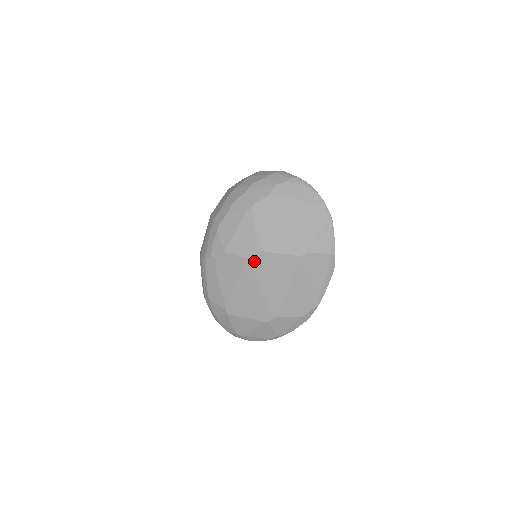
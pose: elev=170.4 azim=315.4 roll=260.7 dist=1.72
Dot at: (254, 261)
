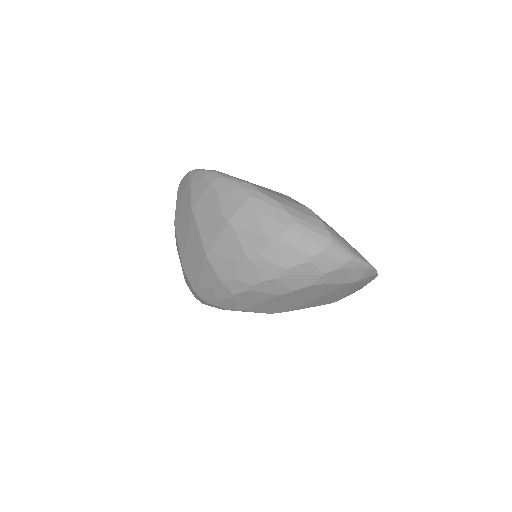
Dot at: occluded
